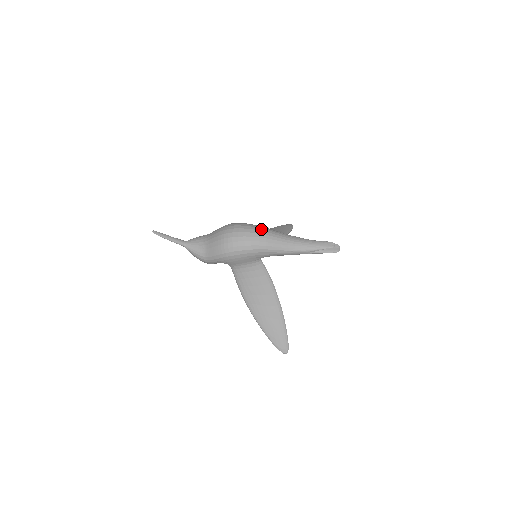
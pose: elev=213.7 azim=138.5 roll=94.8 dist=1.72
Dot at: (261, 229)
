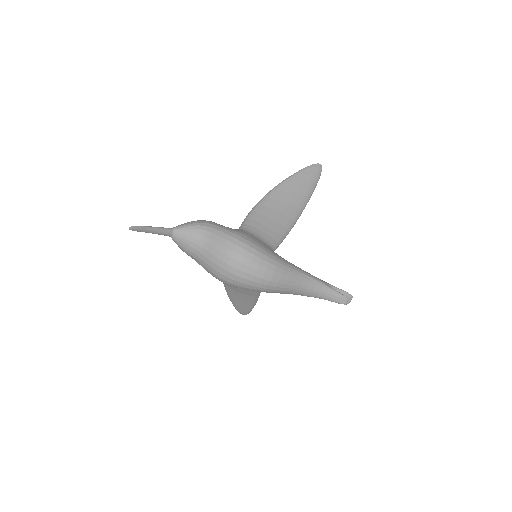
Dot at: (275, 273)
